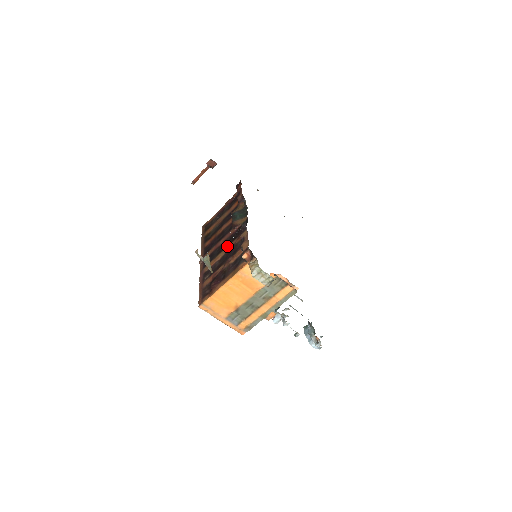
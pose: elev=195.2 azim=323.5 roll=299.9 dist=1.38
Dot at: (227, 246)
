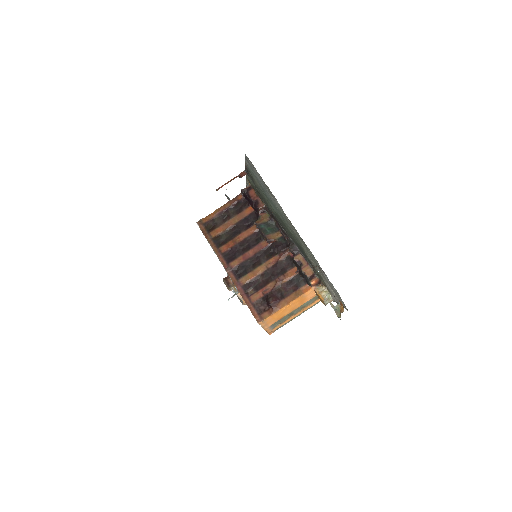
Dot at: (266, 261)
